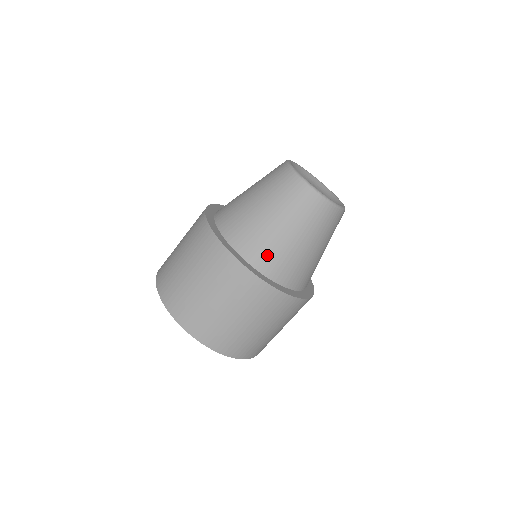
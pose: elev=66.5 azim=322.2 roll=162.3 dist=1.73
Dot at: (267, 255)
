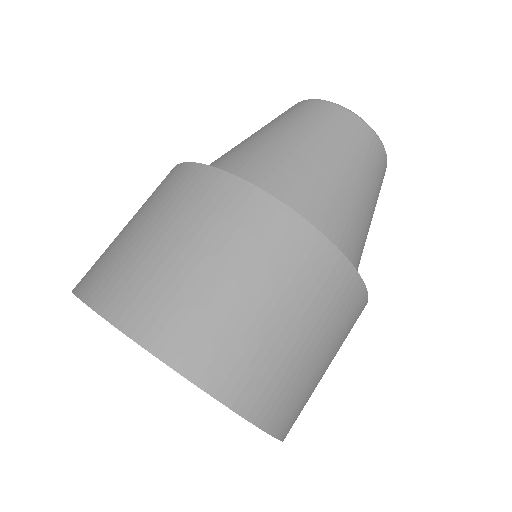
Dot at: (241, 162)
